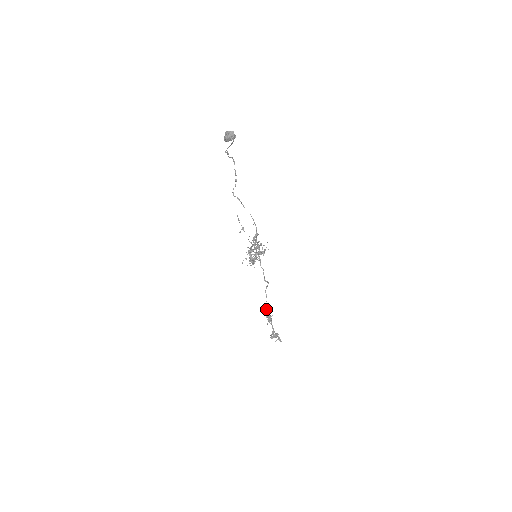
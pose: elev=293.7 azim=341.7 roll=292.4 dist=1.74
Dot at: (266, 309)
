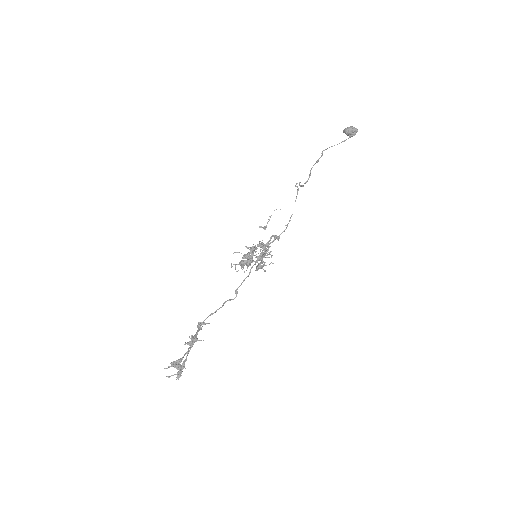
Dot at: occluded
